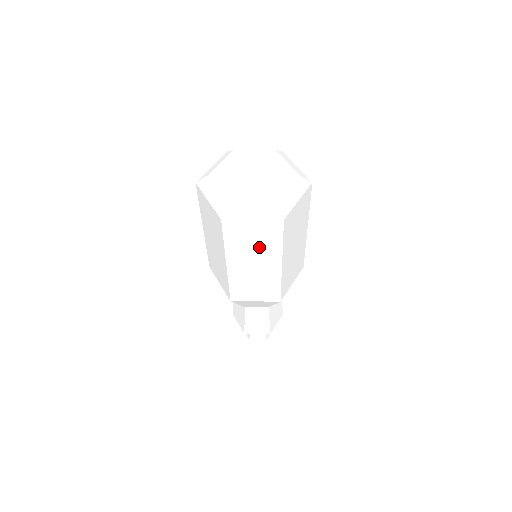
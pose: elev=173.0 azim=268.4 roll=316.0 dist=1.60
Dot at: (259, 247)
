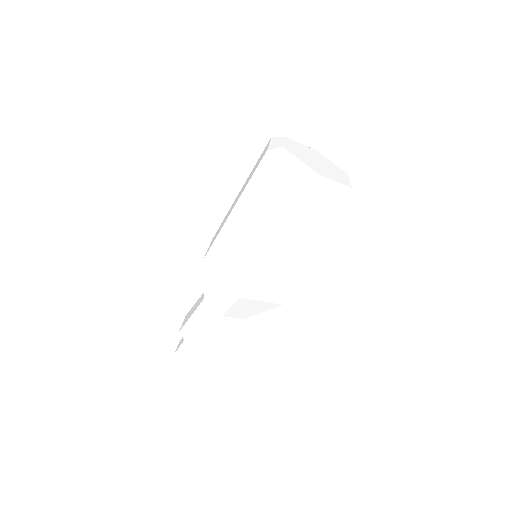
Dot at: (316, 230)
